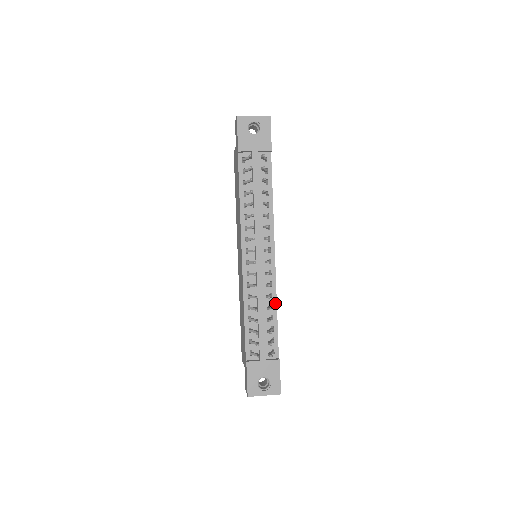
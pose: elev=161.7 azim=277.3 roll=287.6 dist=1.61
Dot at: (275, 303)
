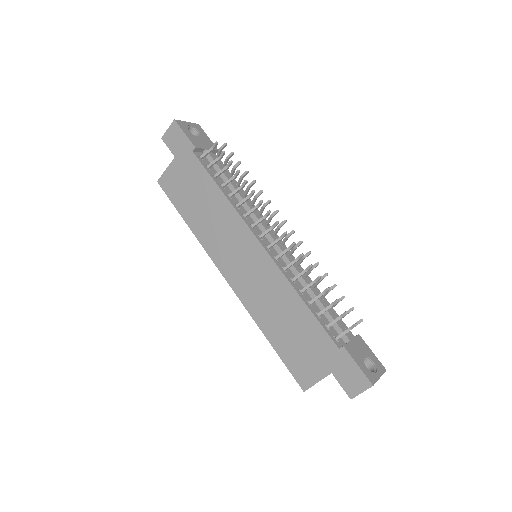
Dot at: occluded
